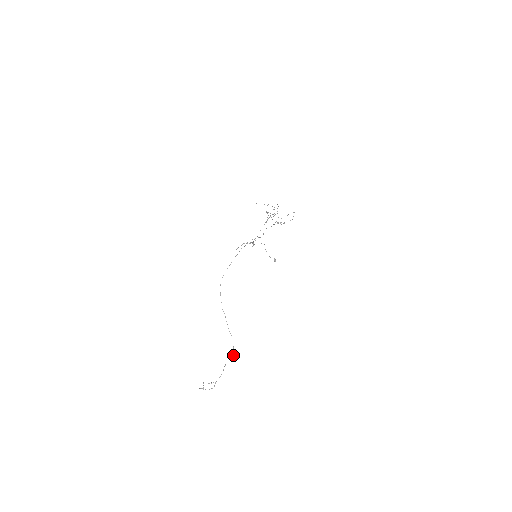
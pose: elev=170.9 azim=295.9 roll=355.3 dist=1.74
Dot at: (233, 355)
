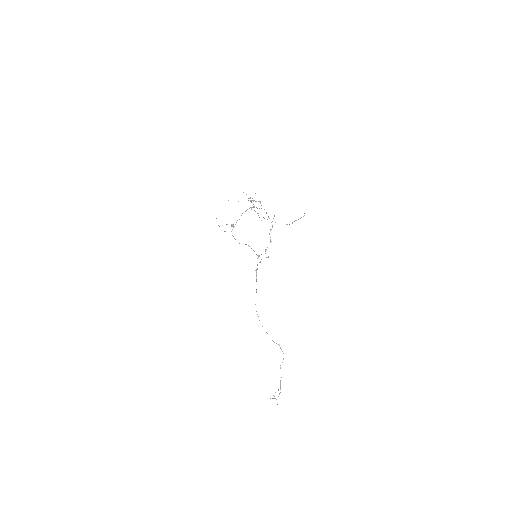
Dot at: occluded
